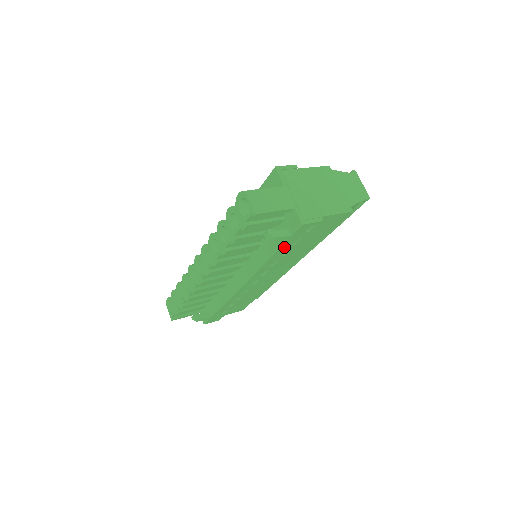
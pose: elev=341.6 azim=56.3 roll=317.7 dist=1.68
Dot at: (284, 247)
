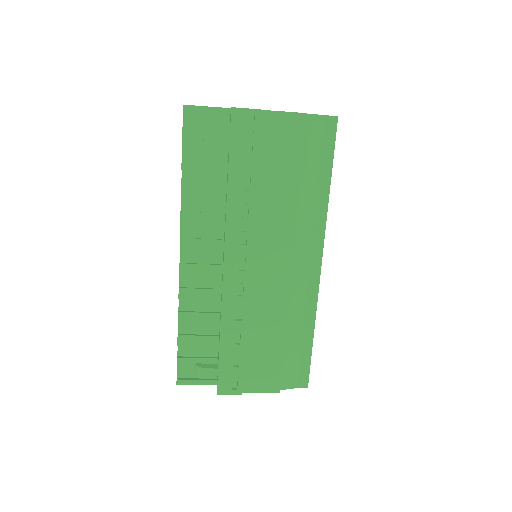
Dot at: (236, 163)
